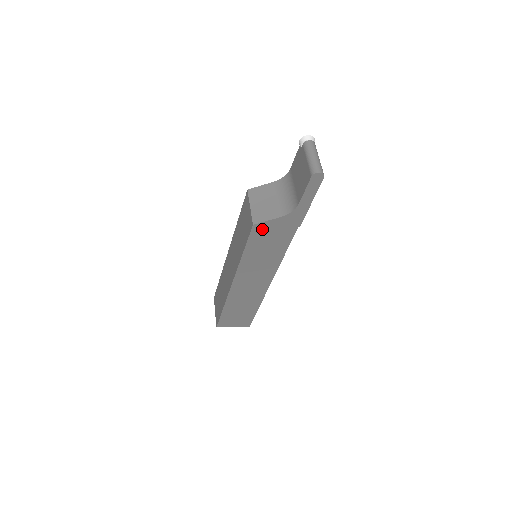
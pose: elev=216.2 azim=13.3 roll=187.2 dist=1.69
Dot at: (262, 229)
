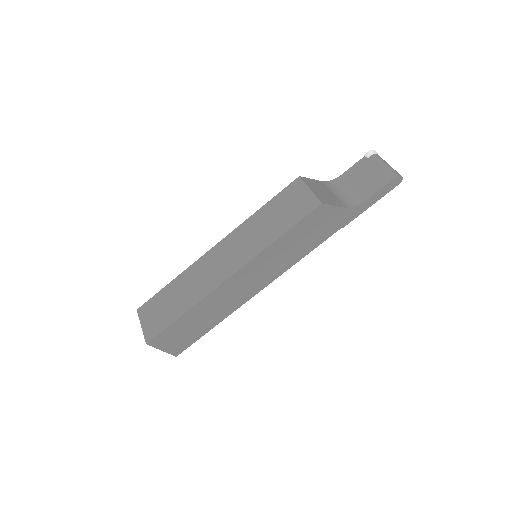
Dot at: (321, 213)
